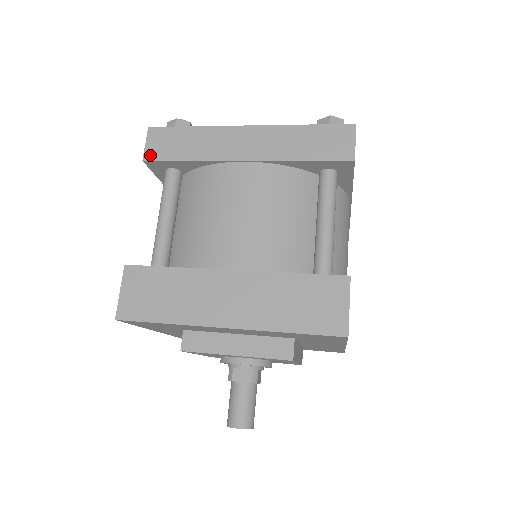
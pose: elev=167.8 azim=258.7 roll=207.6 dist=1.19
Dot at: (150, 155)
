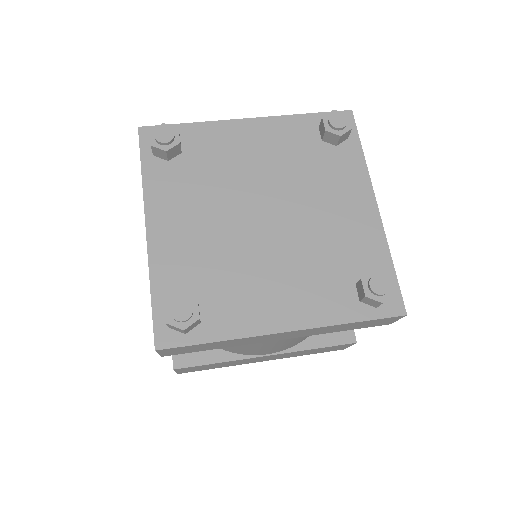
Dot at: (169, 355)
